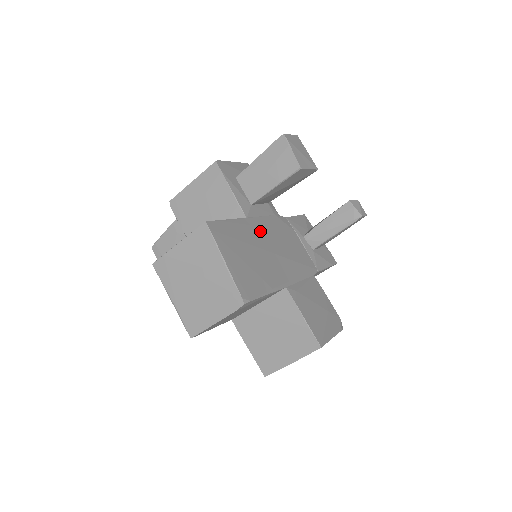
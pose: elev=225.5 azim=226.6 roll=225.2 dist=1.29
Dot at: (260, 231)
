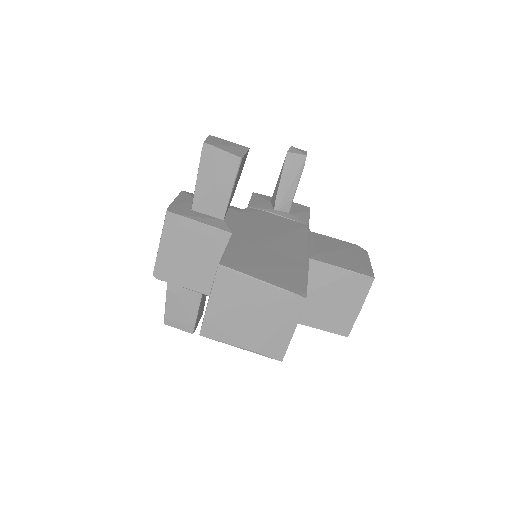
Dot at: (250, 234)
